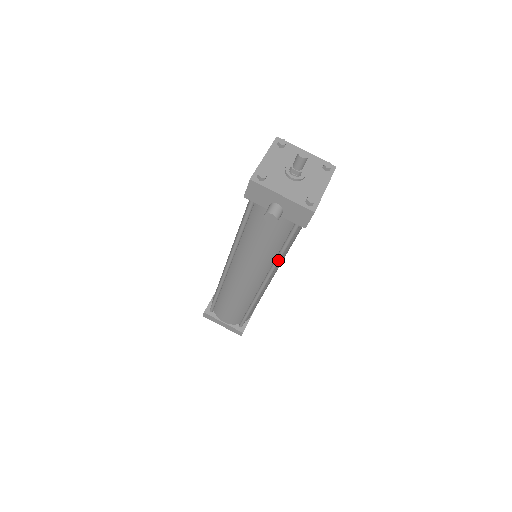
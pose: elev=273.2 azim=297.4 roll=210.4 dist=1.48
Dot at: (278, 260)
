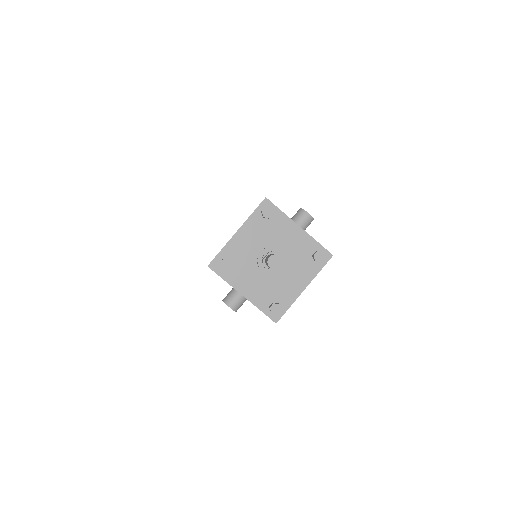
Dot at: occluded
